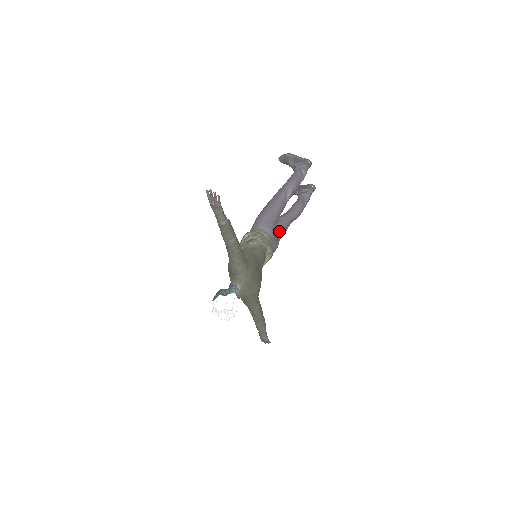
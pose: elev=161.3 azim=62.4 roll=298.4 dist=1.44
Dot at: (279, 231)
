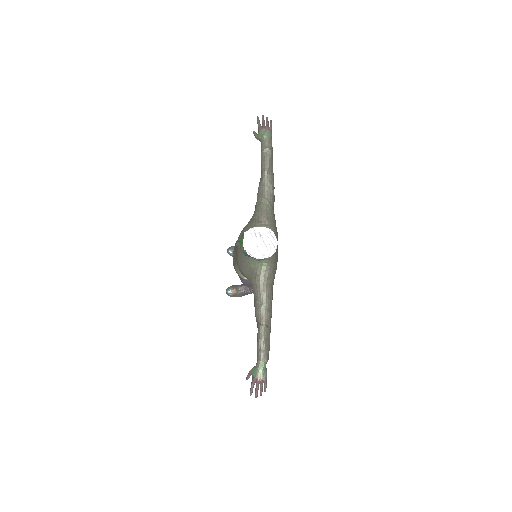
Dot at: occluded
